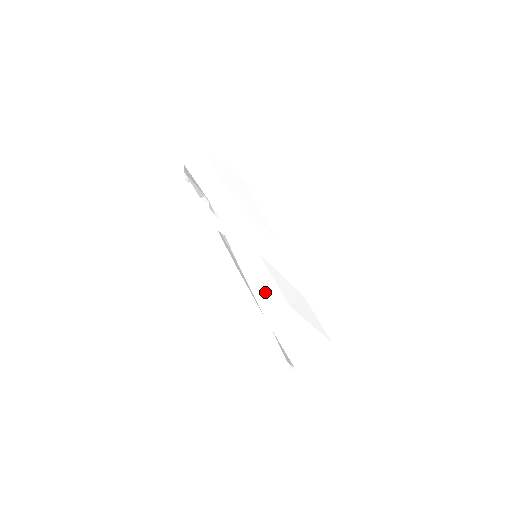
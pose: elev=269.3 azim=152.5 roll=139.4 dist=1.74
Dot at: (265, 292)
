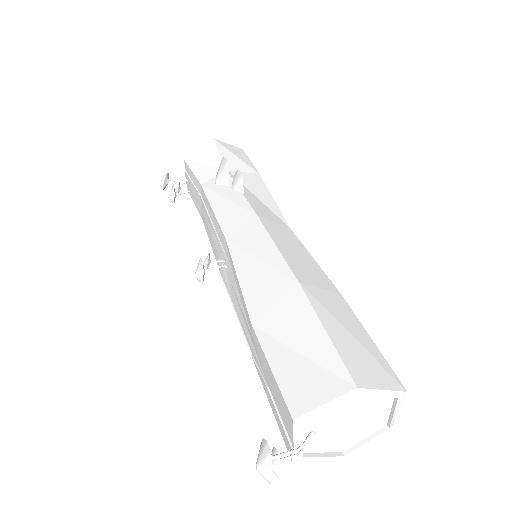
Dot at: (298, 257)
